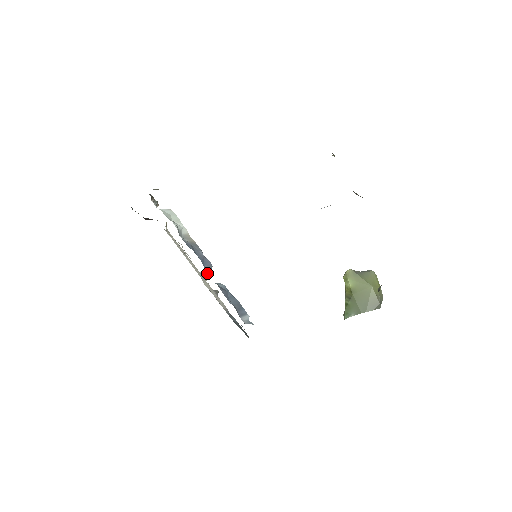
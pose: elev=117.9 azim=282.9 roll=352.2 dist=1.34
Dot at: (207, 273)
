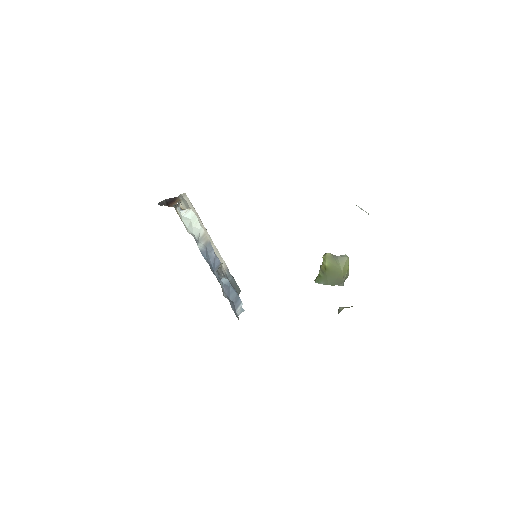
Dot at: (216, 272)
